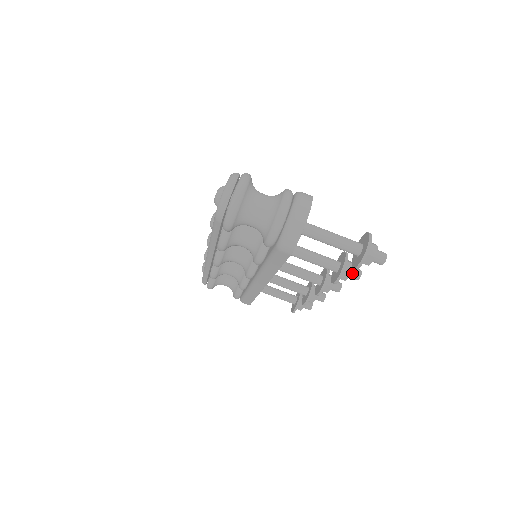
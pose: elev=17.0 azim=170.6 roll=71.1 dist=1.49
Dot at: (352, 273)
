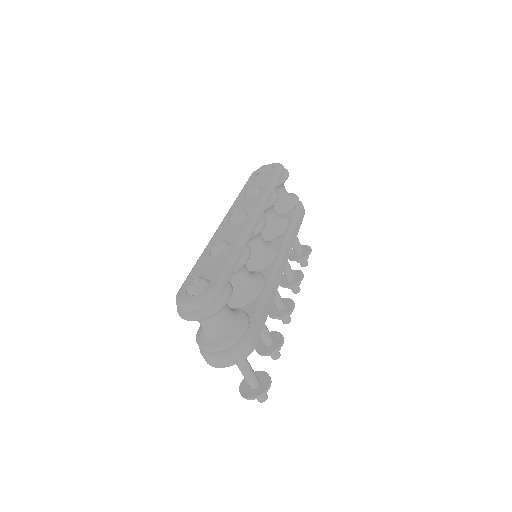
Dot at: occluded
